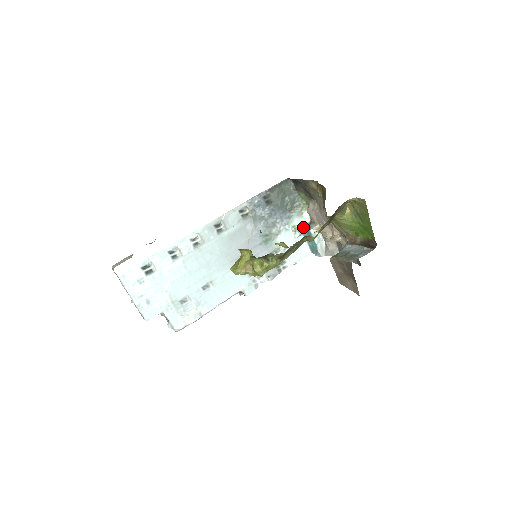
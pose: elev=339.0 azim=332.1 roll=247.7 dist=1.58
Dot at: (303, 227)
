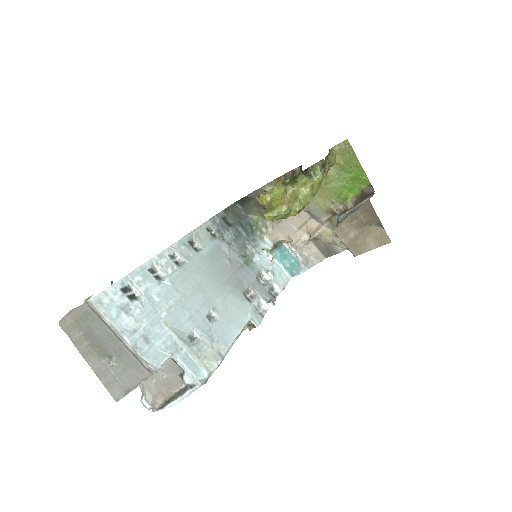
Dot at: (271, 250)
